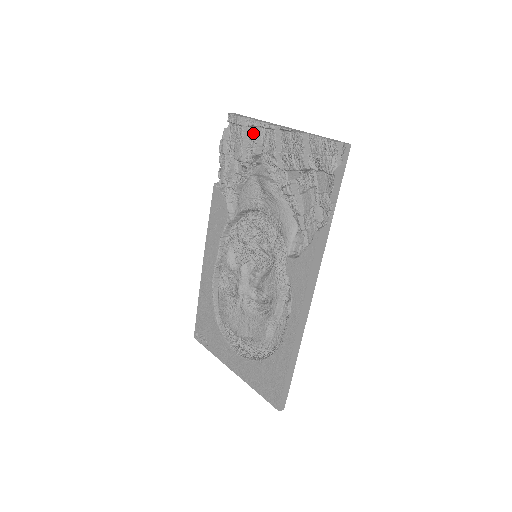
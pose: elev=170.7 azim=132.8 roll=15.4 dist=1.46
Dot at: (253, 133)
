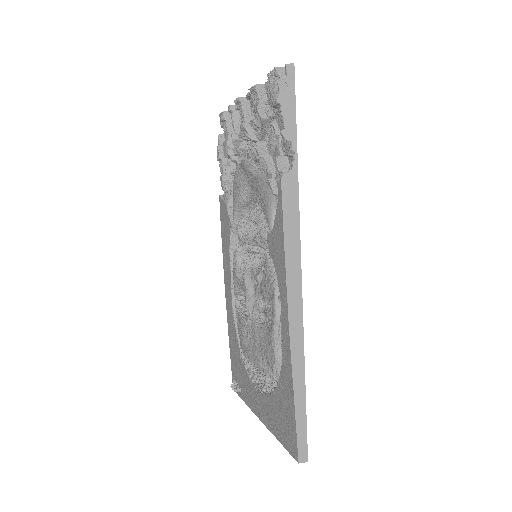
Dot at: occluded
